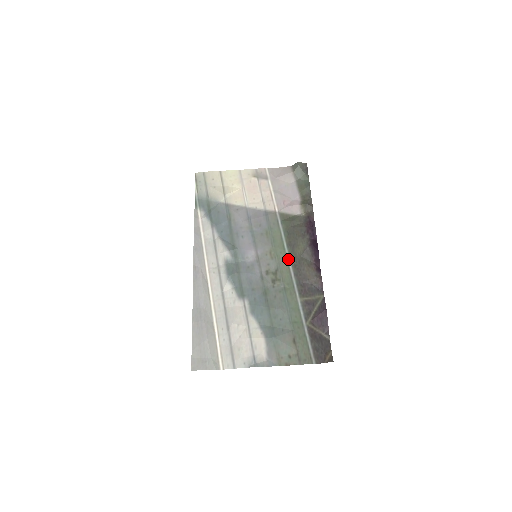
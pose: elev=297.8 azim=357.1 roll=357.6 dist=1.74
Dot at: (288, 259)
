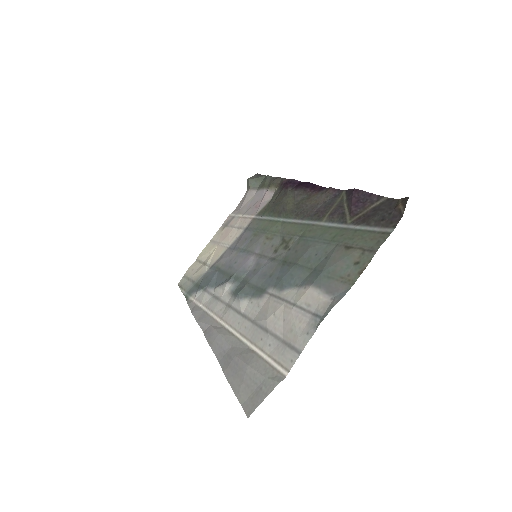
Dot at: (287, 221)
